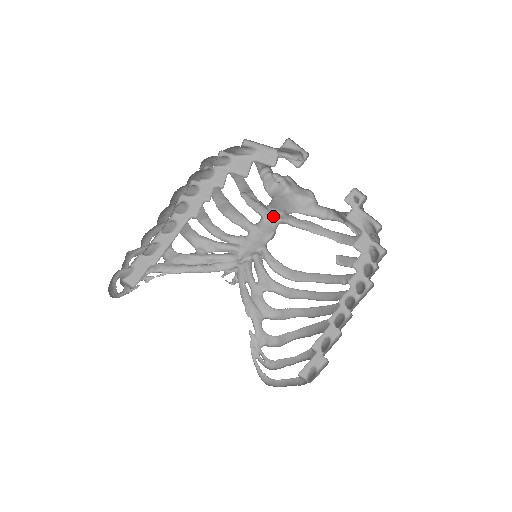
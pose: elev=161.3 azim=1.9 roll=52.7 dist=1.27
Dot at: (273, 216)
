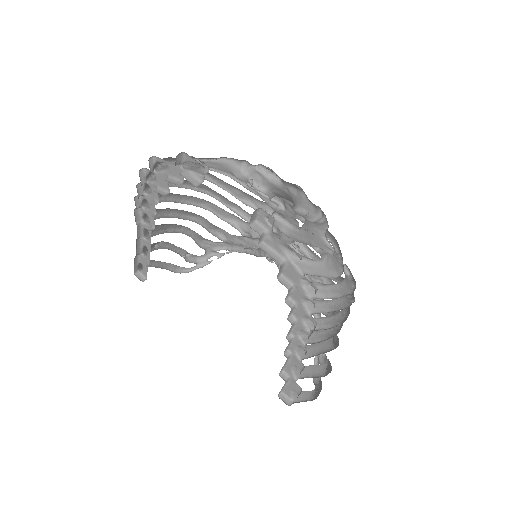
Dot at: occluded
